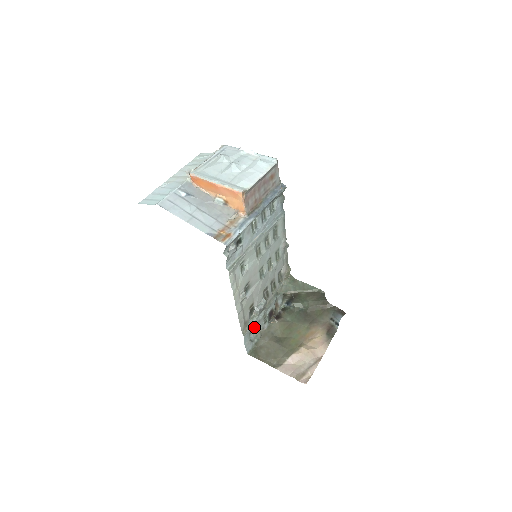
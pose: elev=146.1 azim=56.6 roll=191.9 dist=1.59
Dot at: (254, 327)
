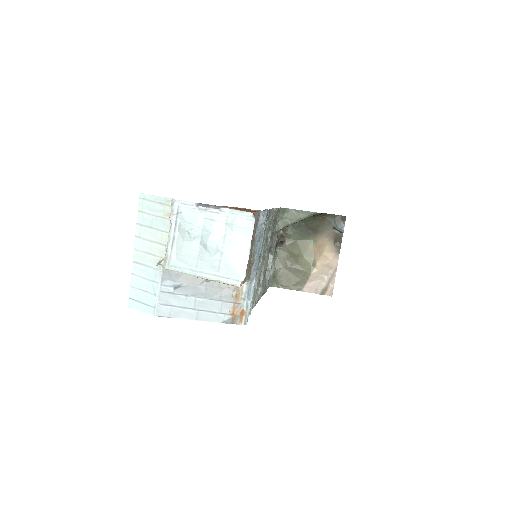
Dot at: occluded
